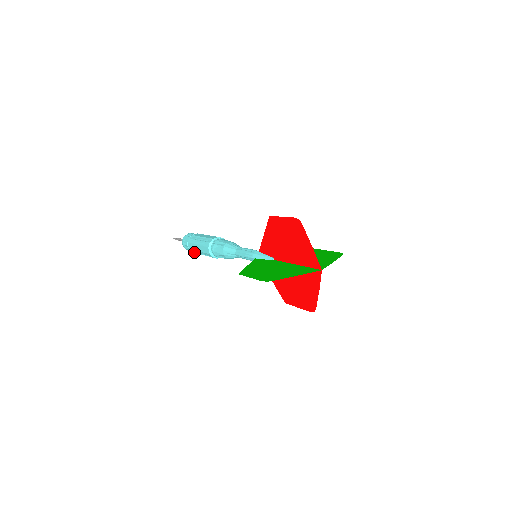
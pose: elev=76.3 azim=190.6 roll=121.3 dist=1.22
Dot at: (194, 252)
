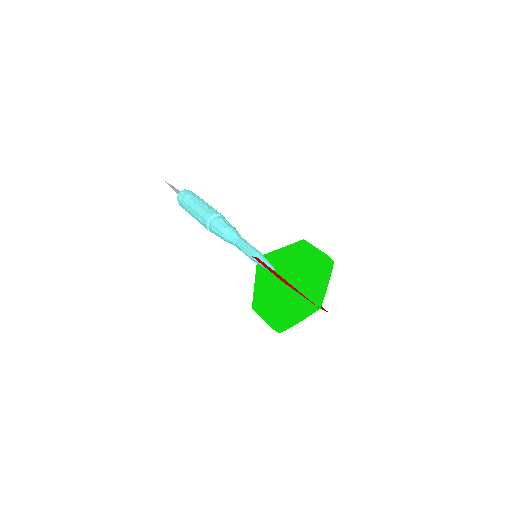
Dot at: occluded
